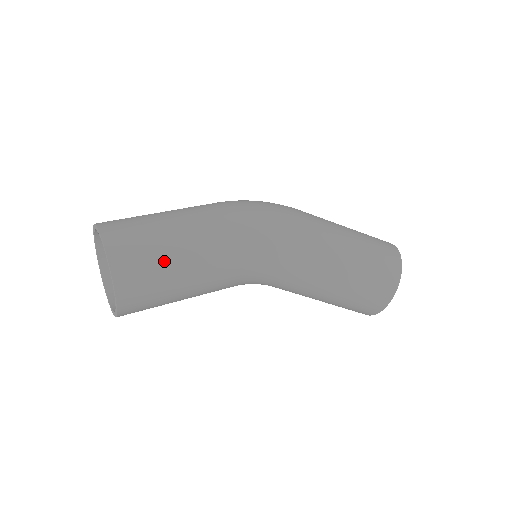
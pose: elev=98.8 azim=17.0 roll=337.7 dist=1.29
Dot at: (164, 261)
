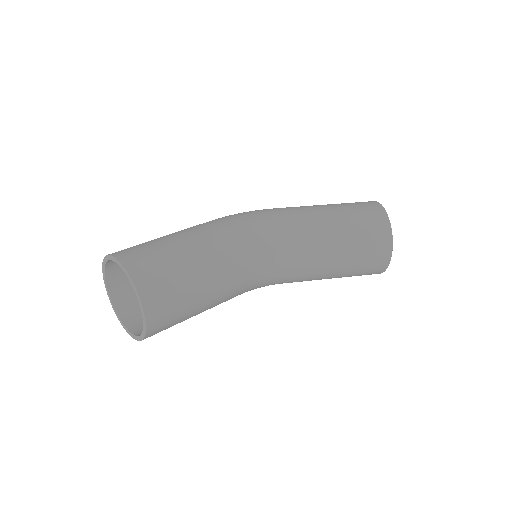
Dot at: (166, 249)
